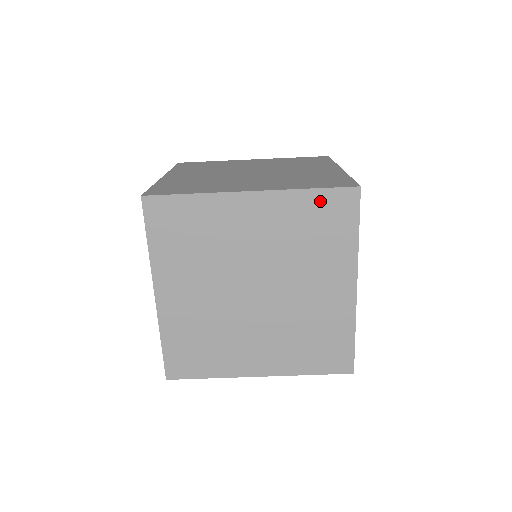
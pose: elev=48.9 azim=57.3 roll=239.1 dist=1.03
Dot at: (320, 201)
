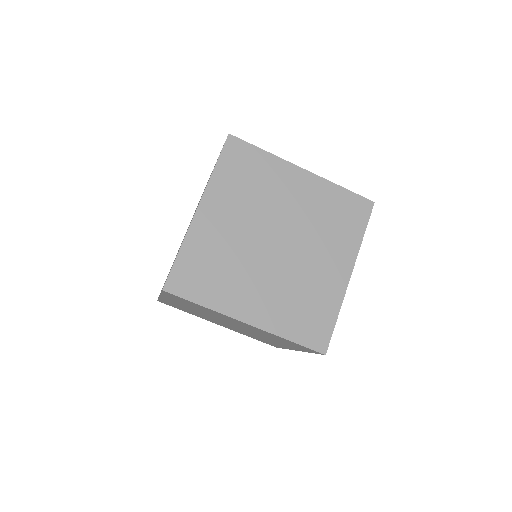
Dot at: (346, 199)
